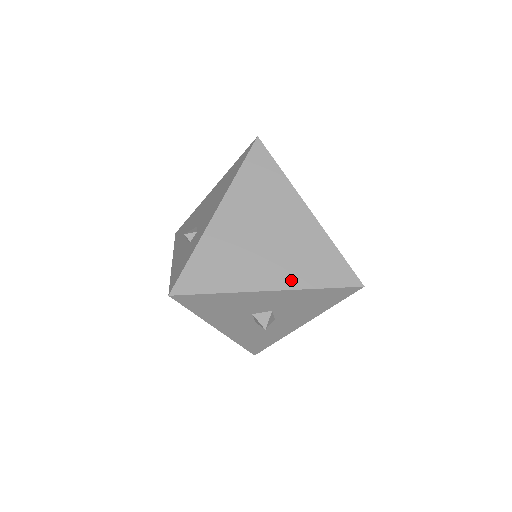
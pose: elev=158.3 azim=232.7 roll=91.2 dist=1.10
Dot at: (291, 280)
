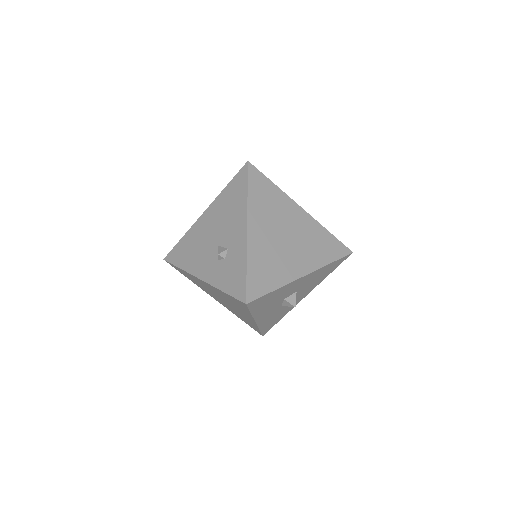
Dot at: (313, 263)
